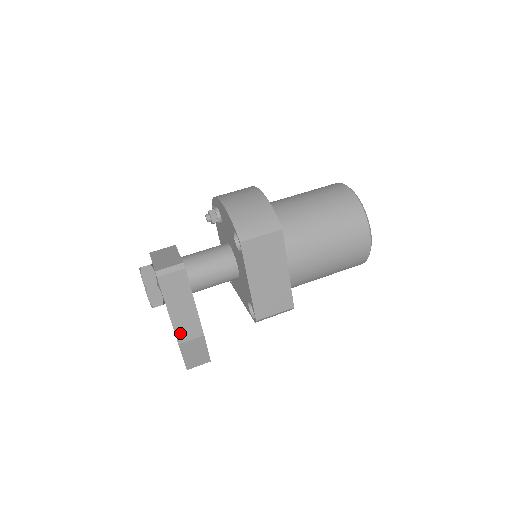
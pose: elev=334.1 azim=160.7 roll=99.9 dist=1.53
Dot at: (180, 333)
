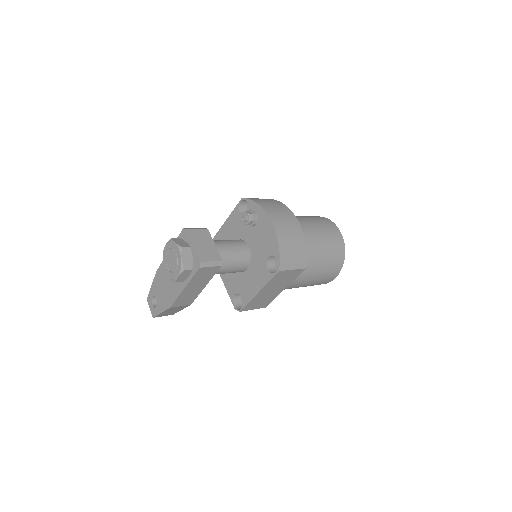
Dot at: (178, 301)
